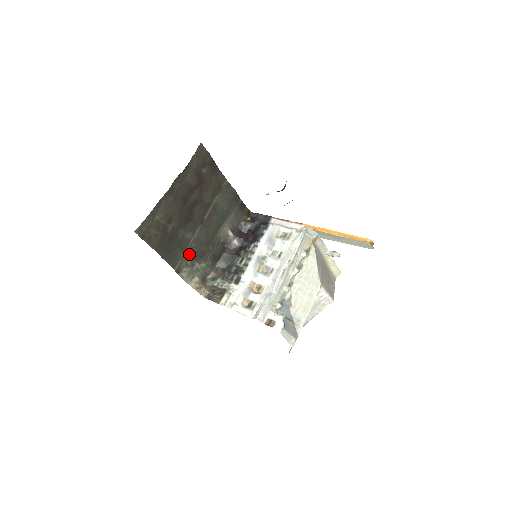
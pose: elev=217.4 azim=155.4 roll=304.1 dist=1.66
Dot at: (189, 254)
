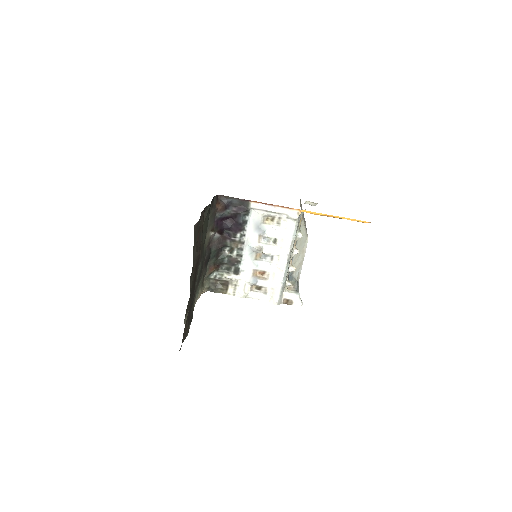
Dot at: occluded
